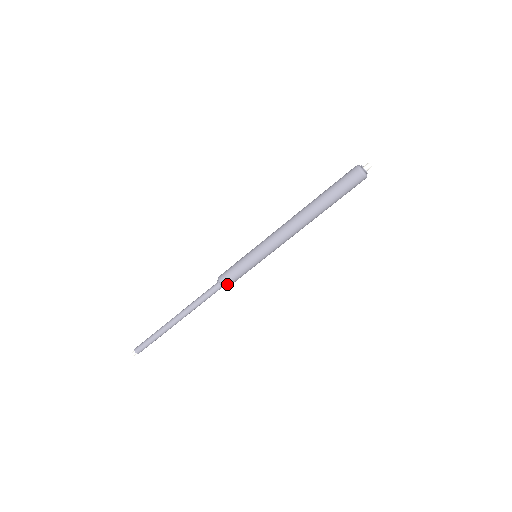
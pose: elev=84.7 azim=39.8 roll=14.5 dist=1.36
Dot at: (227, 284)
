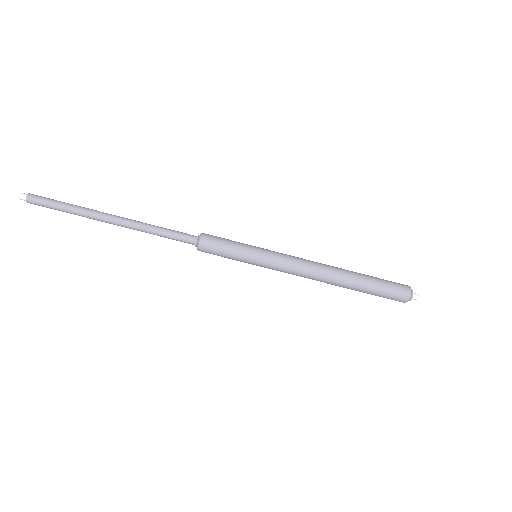
Dot at: (204, 251)
